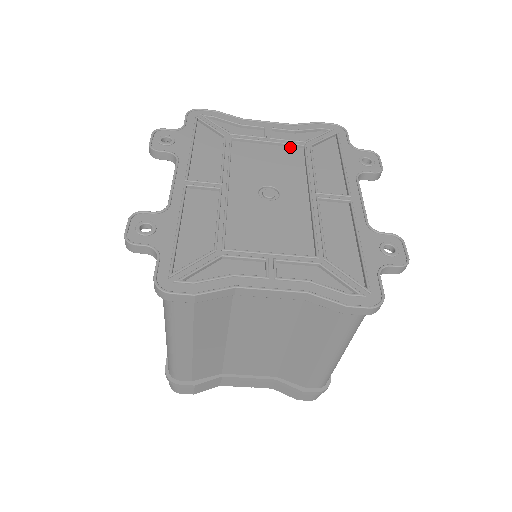
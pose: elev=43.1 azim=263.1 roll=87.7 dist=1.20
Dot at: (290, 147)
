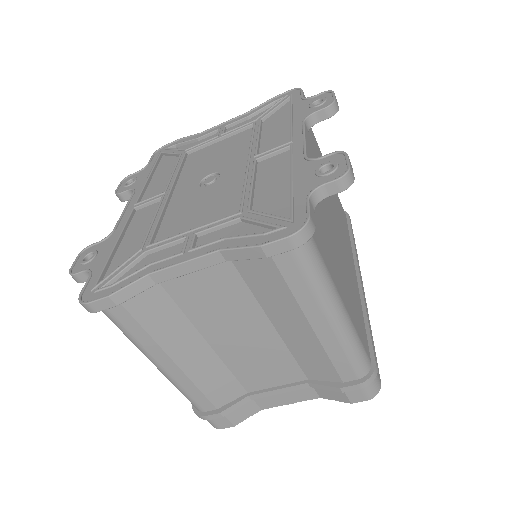
Dot at: (241, 132)
